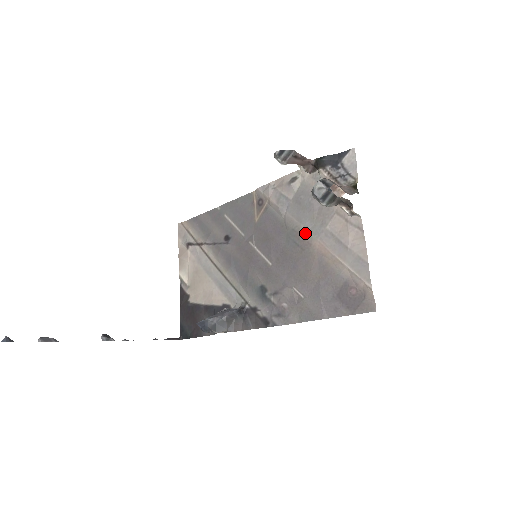
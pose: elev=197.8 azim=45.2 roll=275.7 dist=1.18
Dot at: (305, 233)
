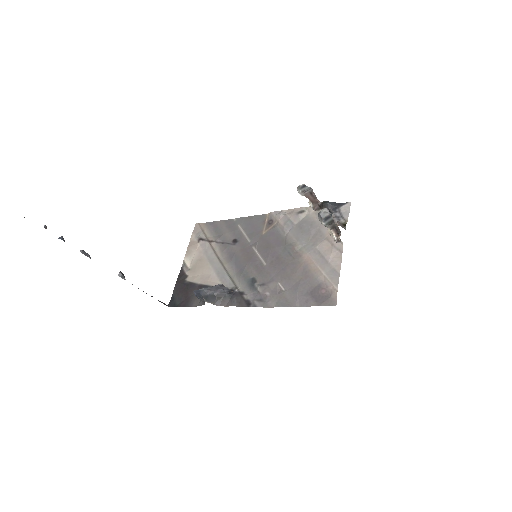
Dot at: (299, 248)
